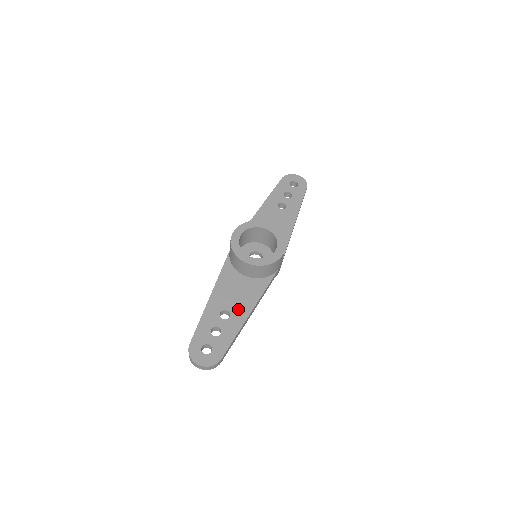
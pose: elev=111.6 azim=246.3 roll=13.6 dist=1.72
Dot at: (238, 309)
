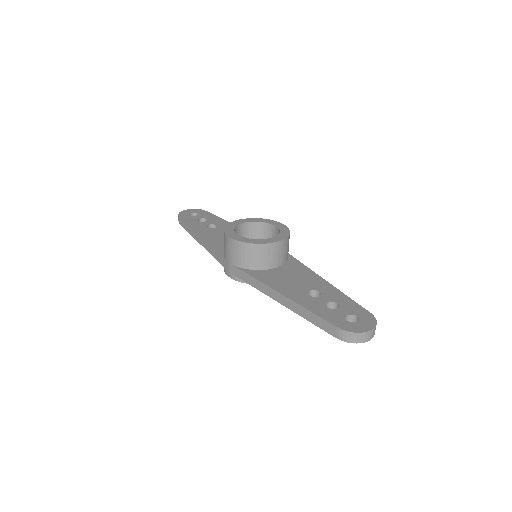
Dot at: (314, 284)
